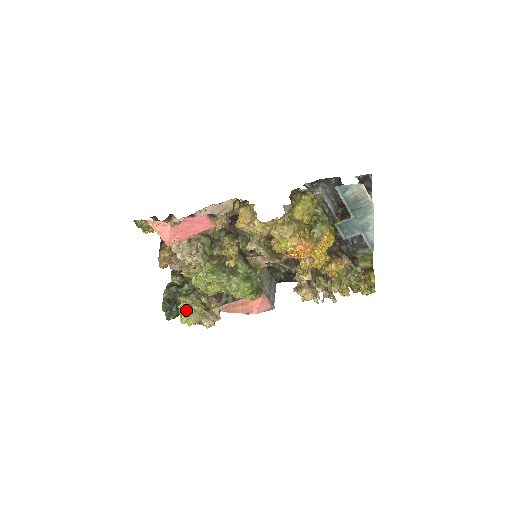
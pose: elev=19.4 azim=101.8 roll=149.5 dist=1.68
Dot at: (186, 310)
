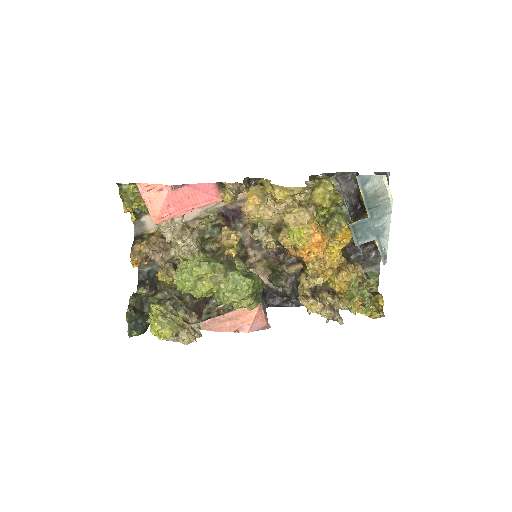
Dot at: (161, 316)
